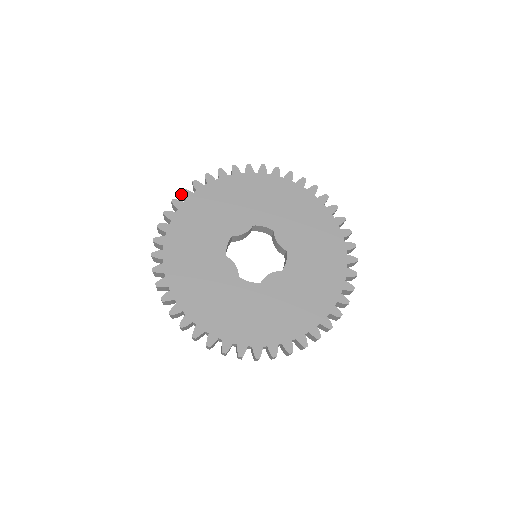
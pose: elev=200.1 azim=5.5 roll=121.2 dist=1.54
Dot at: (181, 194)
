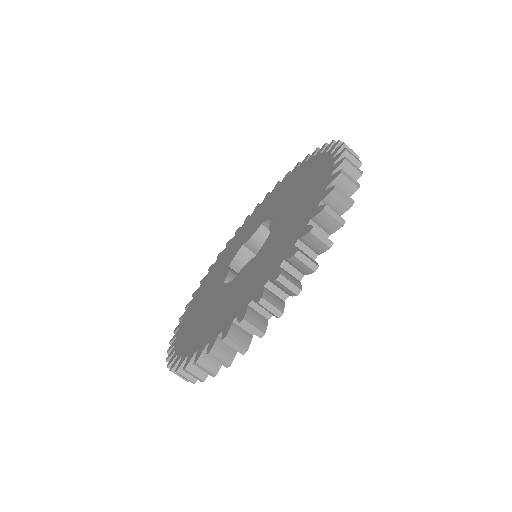
Dot at: occluded
